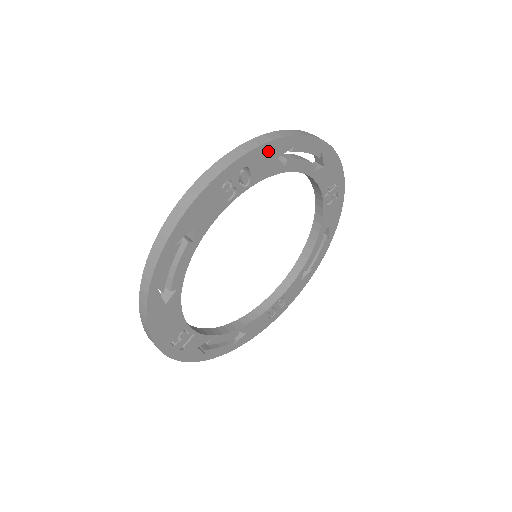
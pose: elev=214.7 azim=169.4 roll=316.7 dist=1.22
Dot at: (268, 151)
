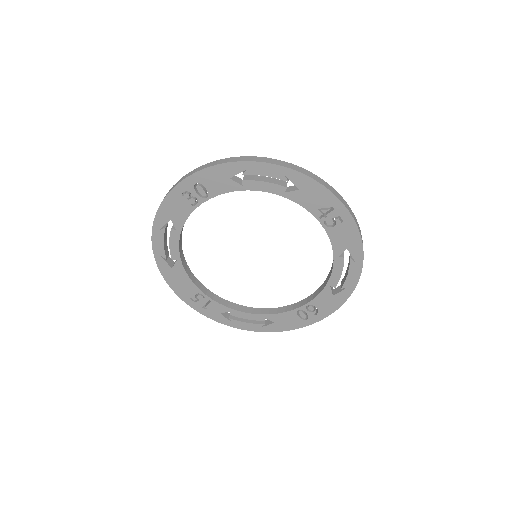
Dot at: (216, 173)
